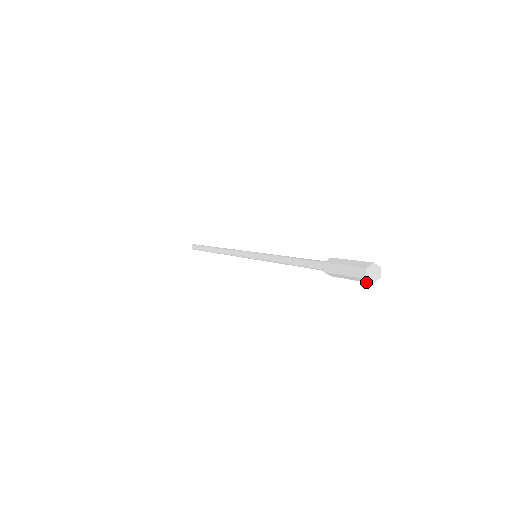
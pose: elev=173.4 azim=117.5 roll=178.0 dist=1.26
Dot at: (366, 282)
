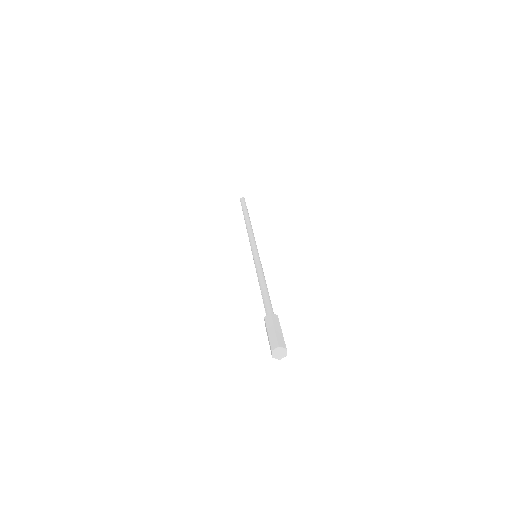
Dot at: occluded
